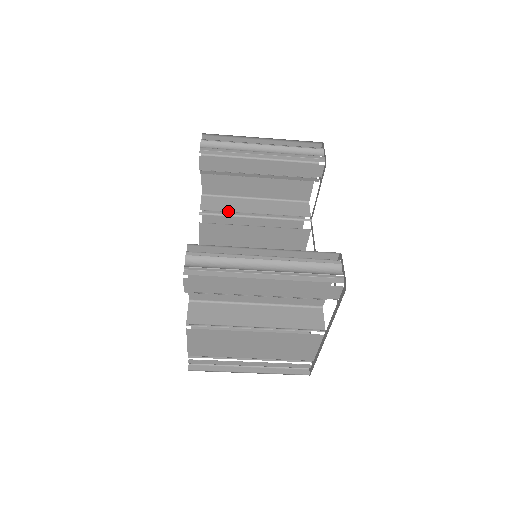
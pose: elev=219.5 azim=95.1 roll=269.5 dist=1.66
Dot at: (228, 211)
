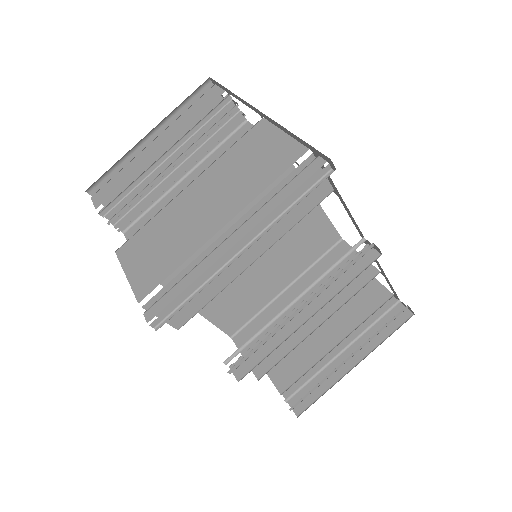
Dot at: occluded
